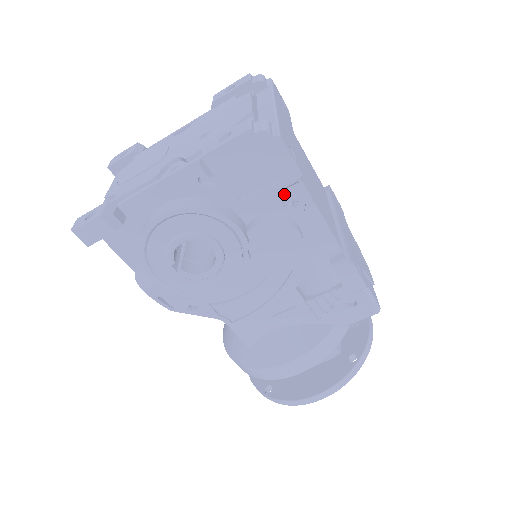
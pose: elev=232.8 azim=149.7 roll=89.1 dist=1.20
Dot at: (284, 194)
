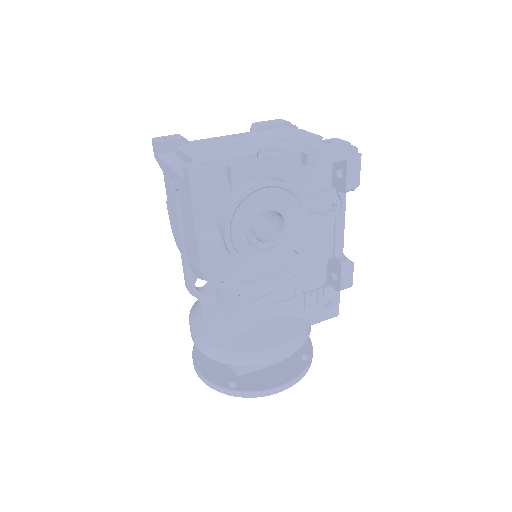
Dot at: (332, 199)
